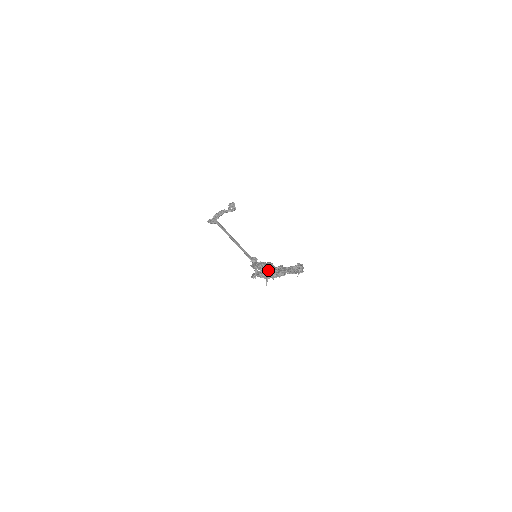
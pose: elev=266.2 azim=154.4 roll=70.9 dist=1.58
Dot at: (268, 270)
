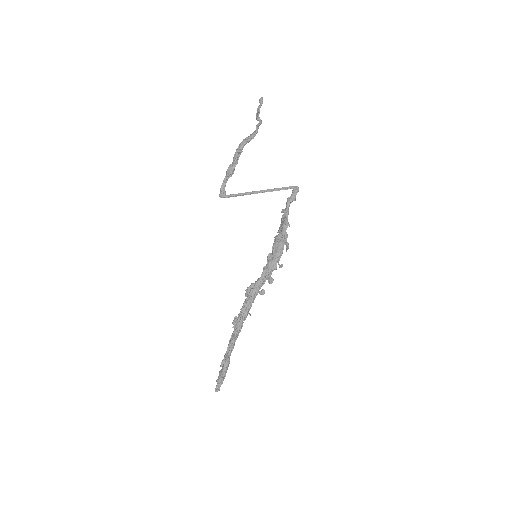
Dot at: (235, 324)
